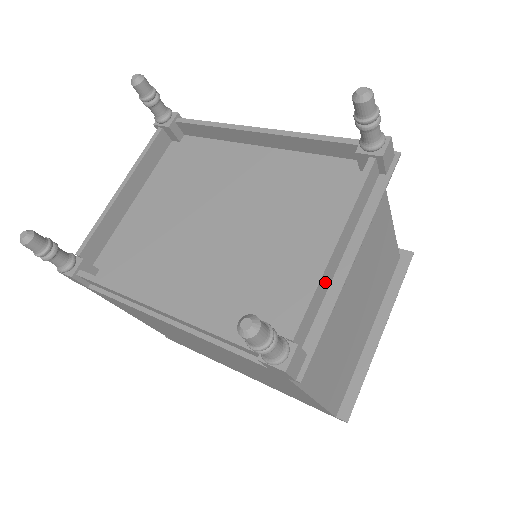
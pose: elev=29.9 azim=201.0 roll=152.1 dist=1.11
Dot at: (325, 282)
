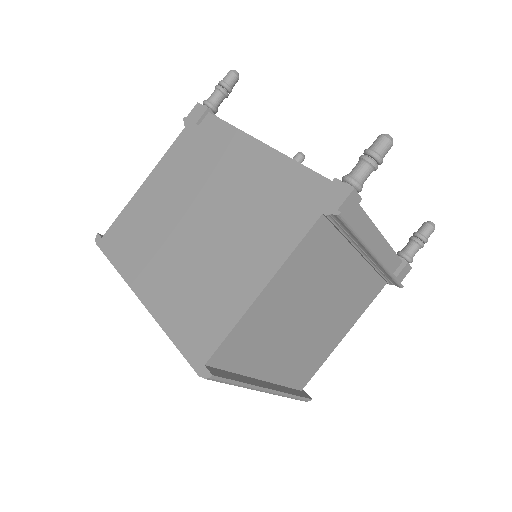
Dot at: (367, 232)
